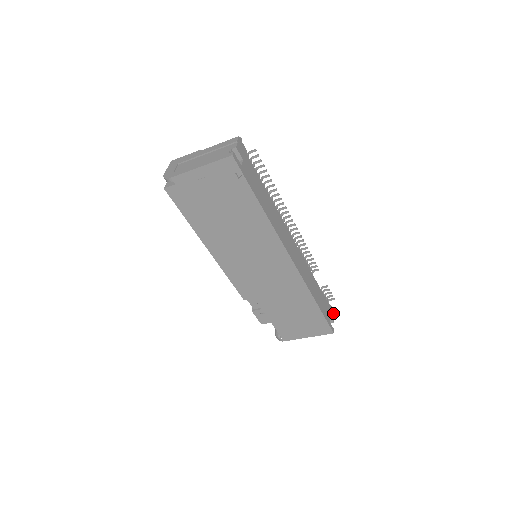
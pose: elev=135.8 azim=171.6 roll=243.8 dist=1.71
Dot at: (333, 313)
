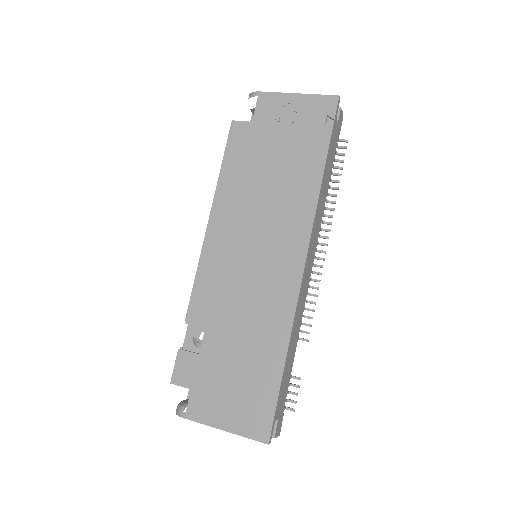
Dot at: (279, 431)
